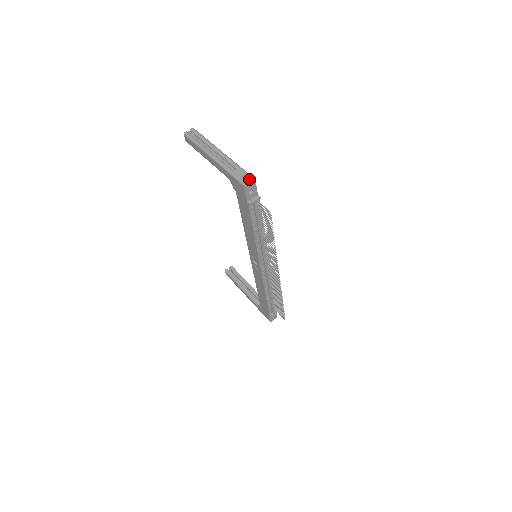
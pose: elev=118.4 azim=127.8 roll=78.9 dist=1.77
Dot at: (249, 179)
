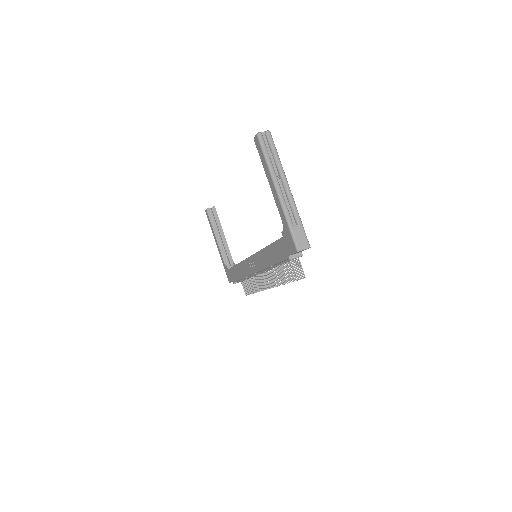
Dot at: (305, 246)
